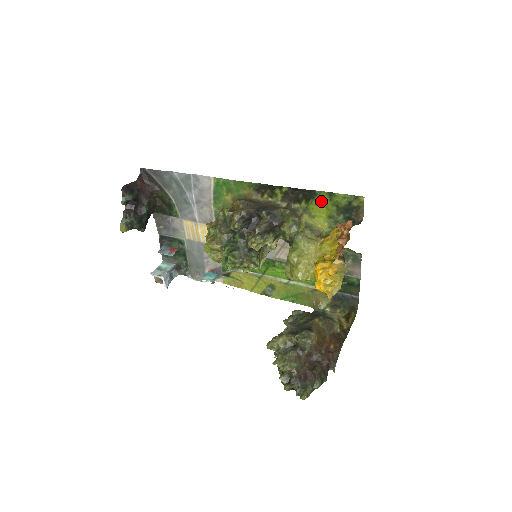
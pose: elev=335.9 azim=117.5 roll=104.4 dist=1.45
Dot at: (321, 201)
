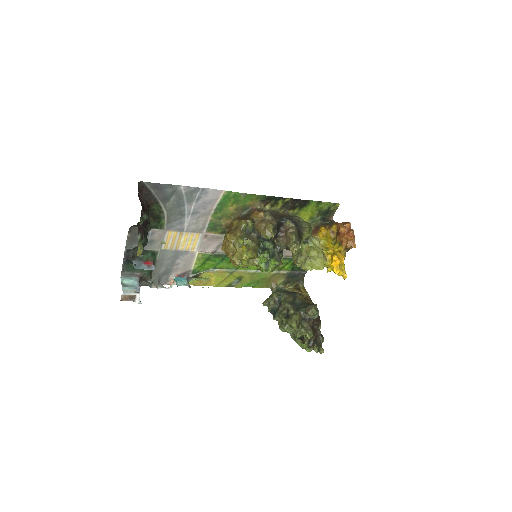
Dot at: (310, 208)
